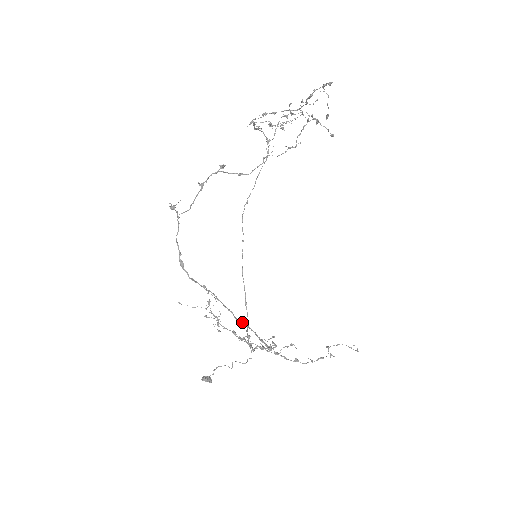
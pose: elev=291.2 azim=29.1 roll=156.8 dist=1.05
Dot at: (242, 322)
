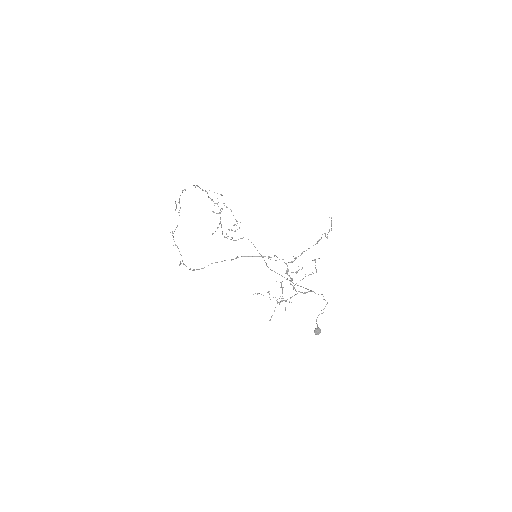
Dot at: (235, 258)
